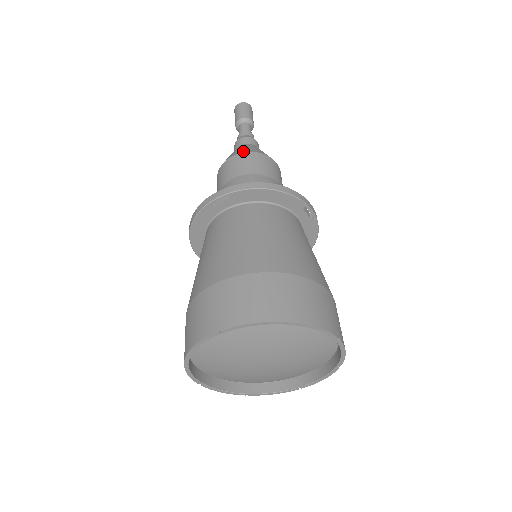
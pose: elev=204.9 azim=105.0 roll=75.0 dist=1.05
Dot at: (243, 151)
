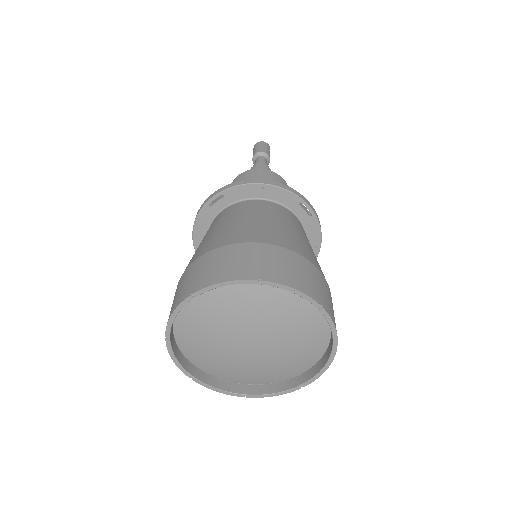
Dot at: occluded
